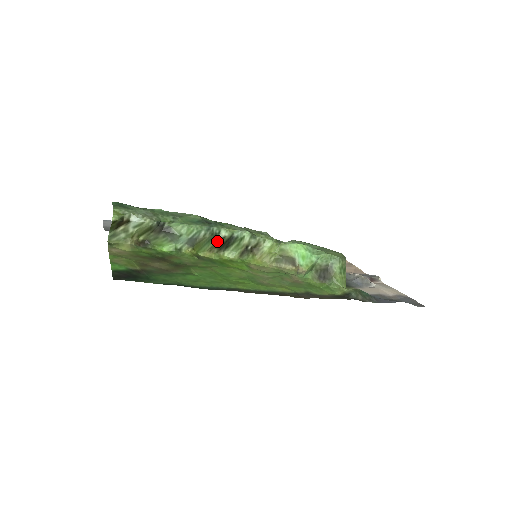
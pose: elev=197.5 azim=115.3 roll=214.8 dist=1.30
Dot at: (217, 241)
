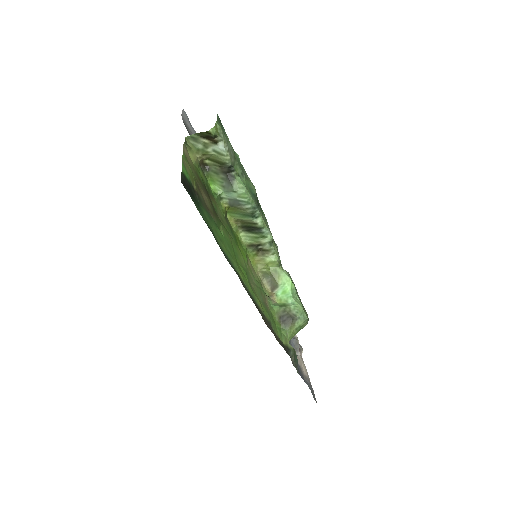
Dot at: (249, 220)
